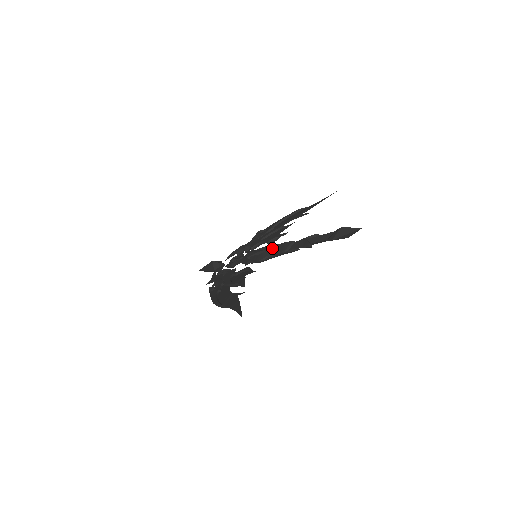
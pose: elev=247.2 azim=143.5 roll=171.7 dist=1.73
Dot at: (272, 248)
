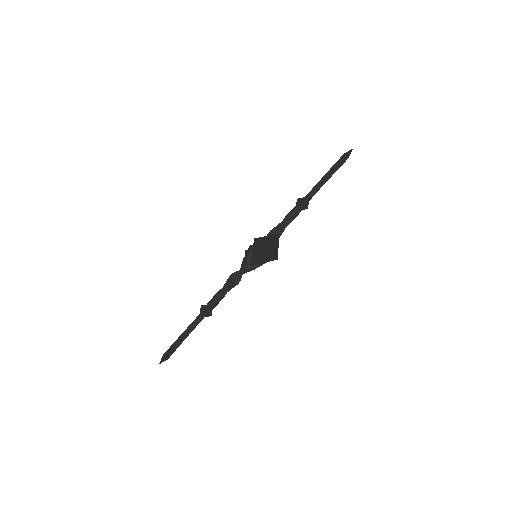
Dot at: (247, 252)
